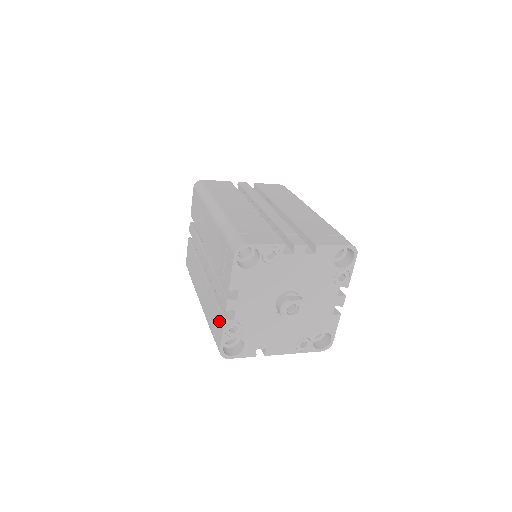
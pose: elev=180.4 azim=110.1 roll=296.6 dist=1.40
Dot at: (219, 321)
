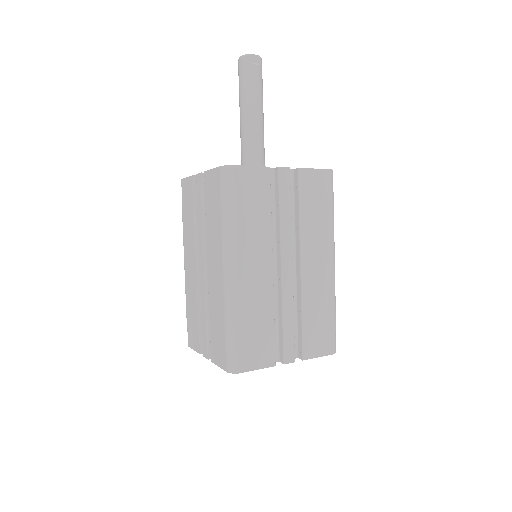
Dot at: (196, 339)
